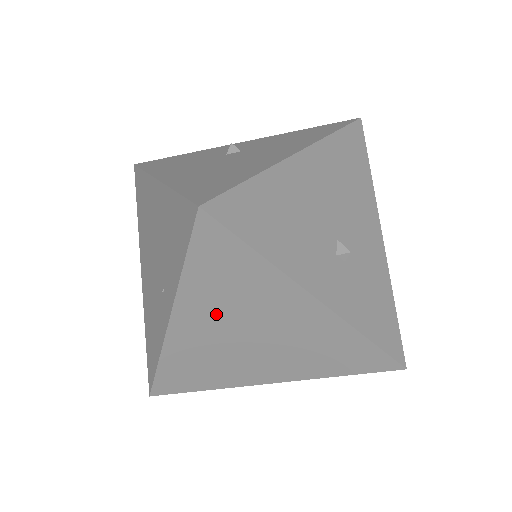
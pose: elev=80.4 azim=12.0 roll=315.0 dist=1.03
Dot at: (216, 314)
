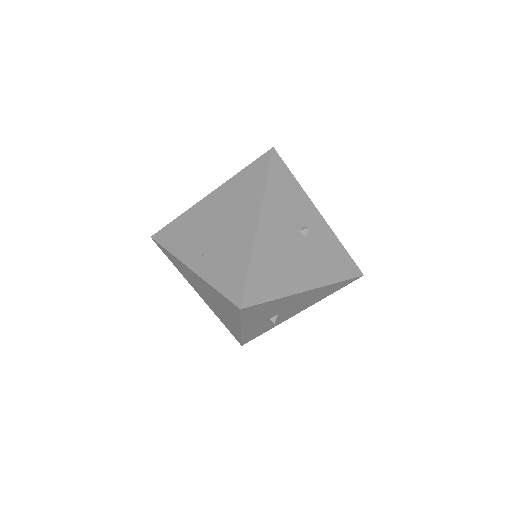
Dot at: (208, 290)
